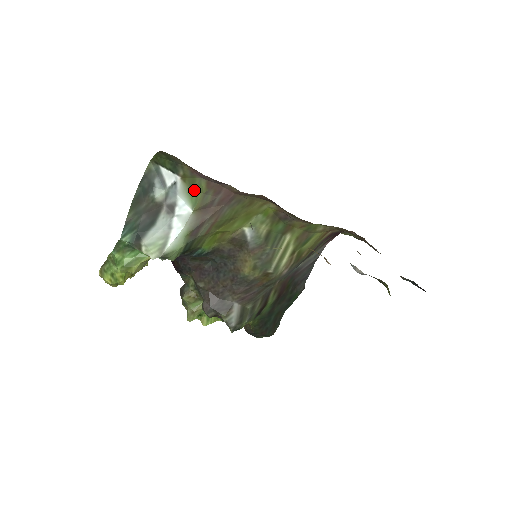
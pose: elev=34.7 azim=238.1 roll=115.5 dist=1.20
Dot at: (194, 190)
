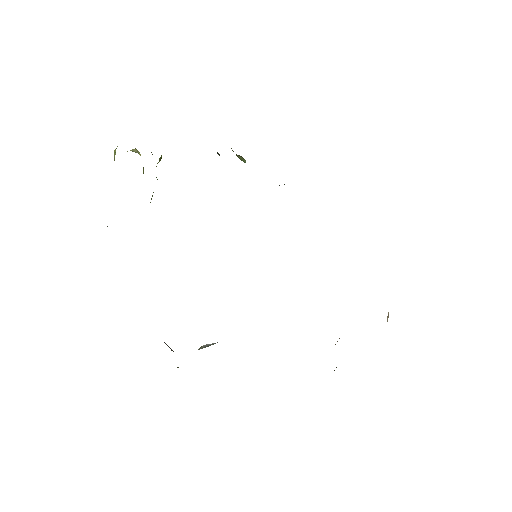
Dot at: occluded
